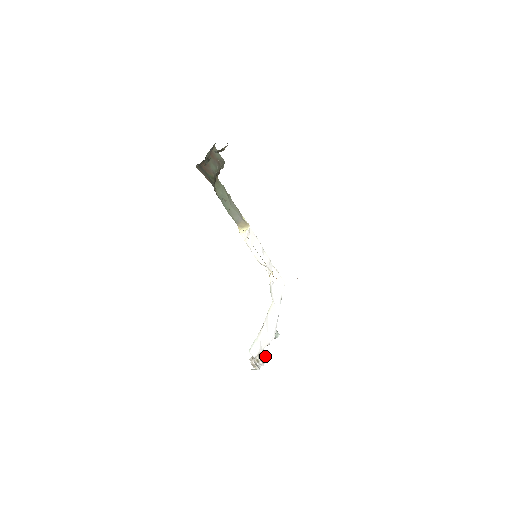
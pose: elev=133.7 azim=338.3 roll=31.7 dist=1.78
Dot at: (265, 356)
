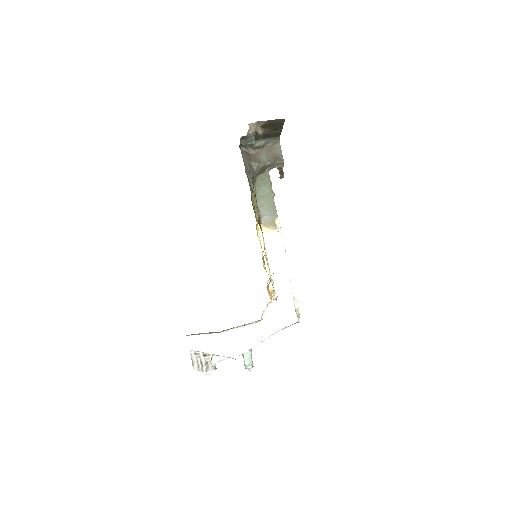
Dot at: (214, 368)
